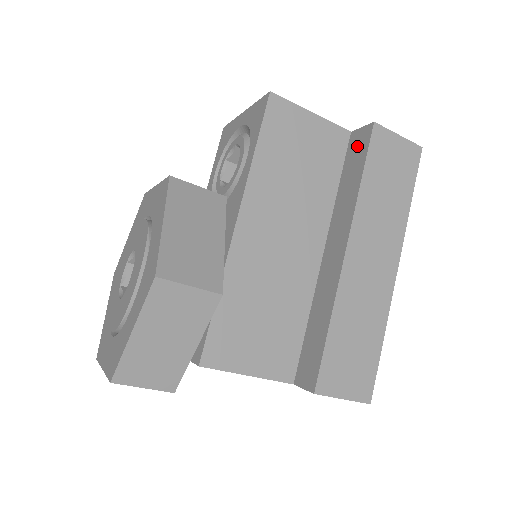
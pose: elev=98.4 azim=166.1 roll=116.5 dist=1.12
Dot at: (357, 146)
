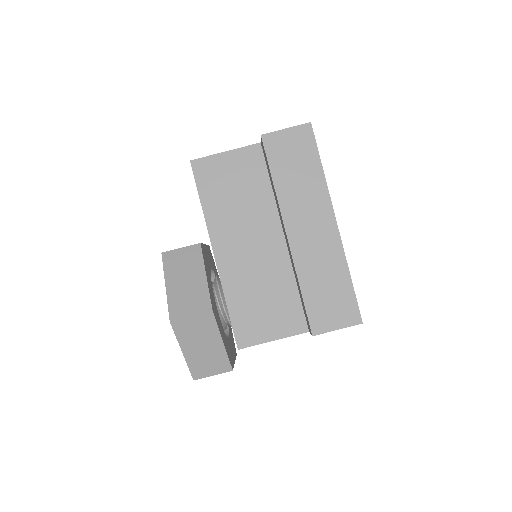
Dot at: (264, 154)
